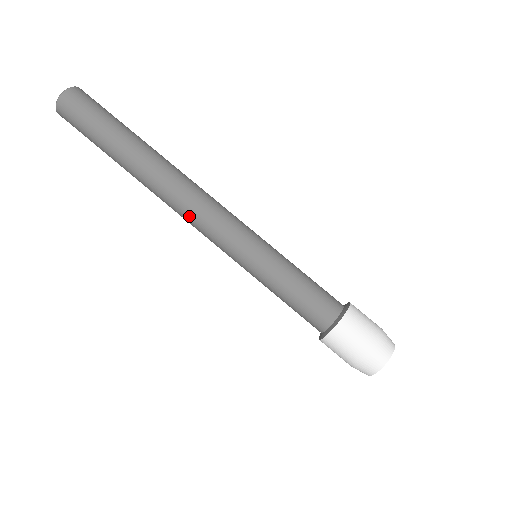
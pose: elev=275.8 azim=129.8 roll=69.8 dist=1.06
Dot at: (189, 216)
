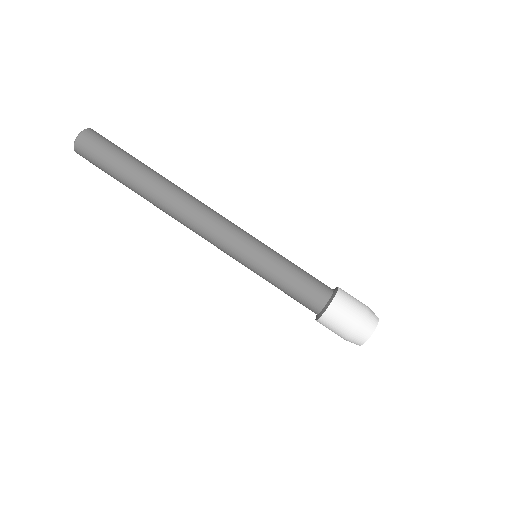
Dot at: occluded
